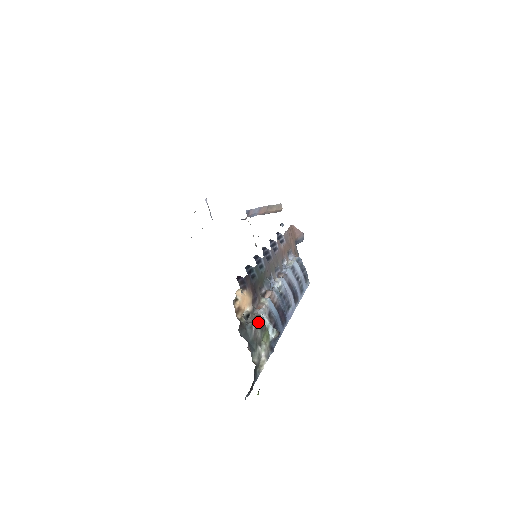
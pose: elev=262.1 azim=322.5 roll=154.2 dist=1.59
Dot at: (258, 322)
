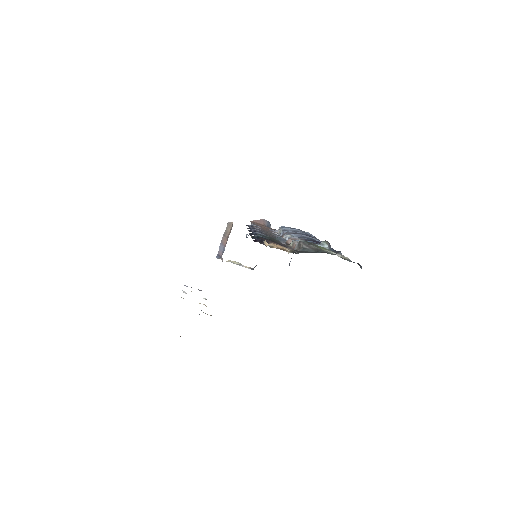
Dot at: (304, 244)
